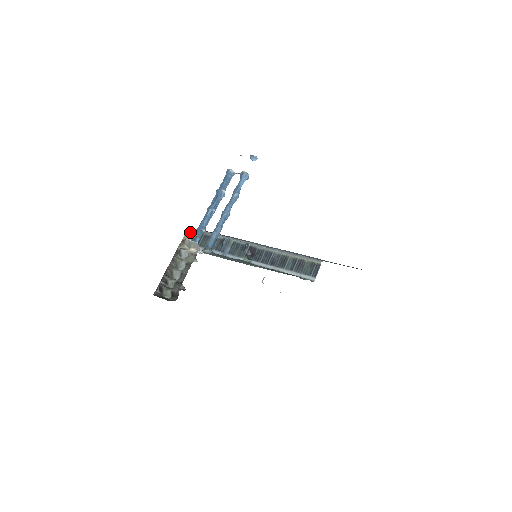
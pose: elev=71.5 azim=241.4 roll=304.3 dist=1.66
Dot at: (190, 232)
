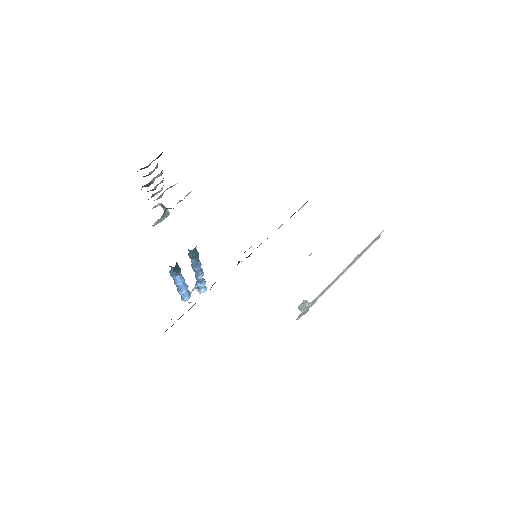
Dot at: (156, 205)
